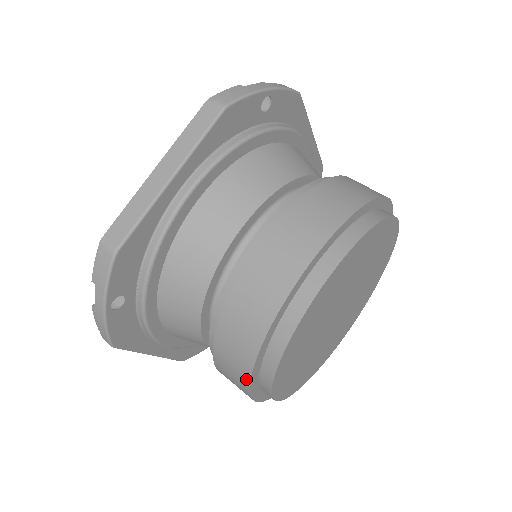
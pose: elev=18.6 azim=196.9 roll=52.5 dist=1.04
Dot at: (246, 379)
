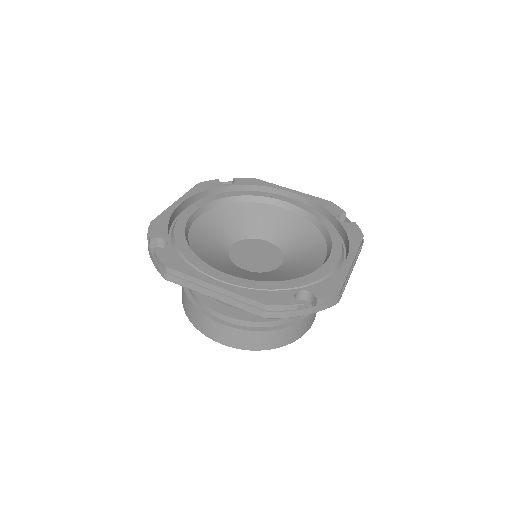
Dot at: (182, 299)
